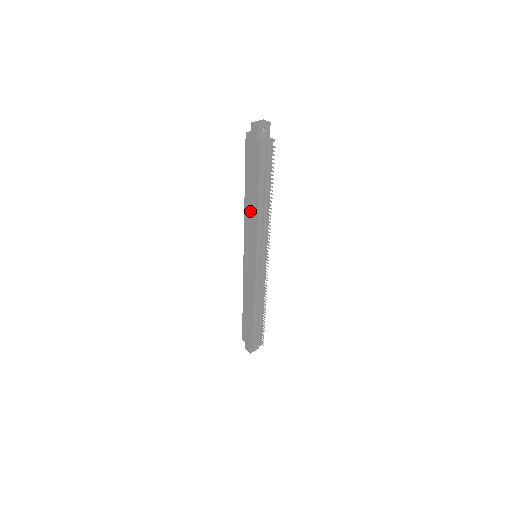
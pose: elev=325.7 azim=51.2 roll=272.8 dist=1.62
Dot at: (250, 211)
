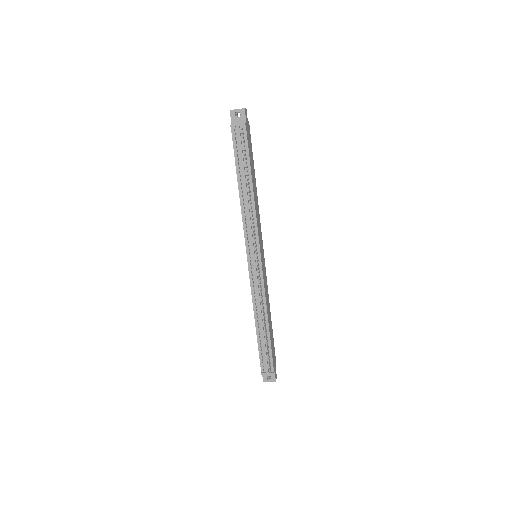
Dot at: occluded
